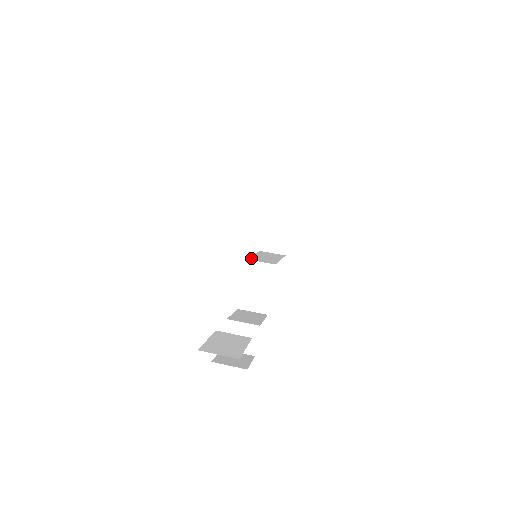
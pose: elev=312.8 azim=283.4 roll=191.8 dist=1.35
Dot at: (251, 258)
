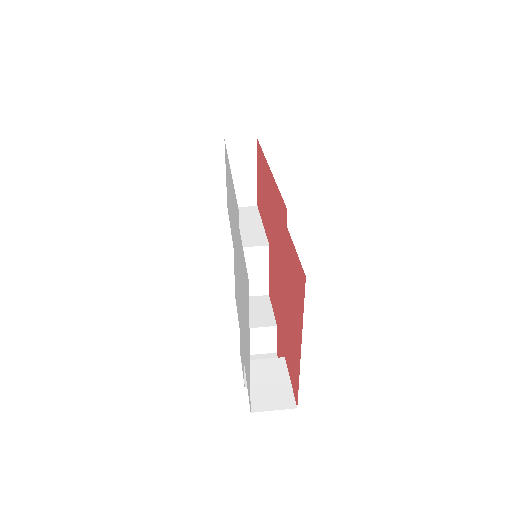
Dot at: occluded
